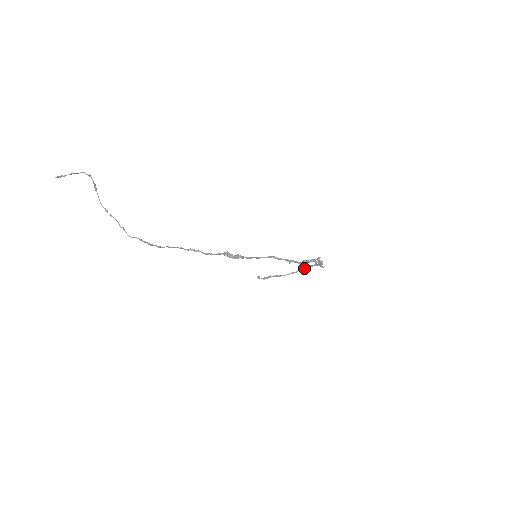
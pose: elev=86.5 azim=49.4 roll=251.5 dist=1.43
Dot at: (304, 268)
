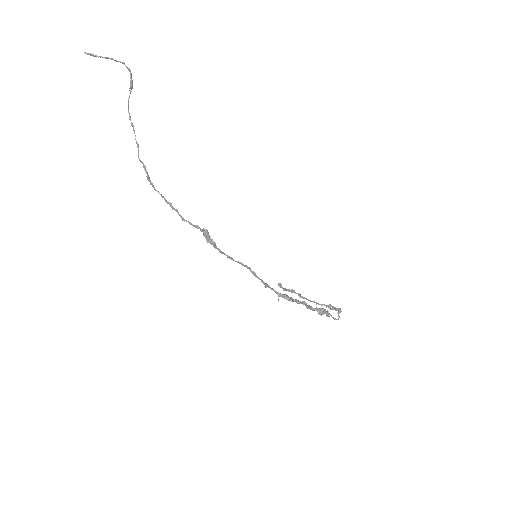
Dot at: (332, 306)
